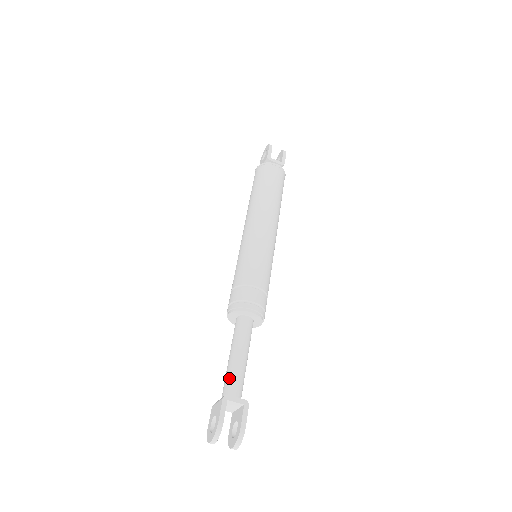
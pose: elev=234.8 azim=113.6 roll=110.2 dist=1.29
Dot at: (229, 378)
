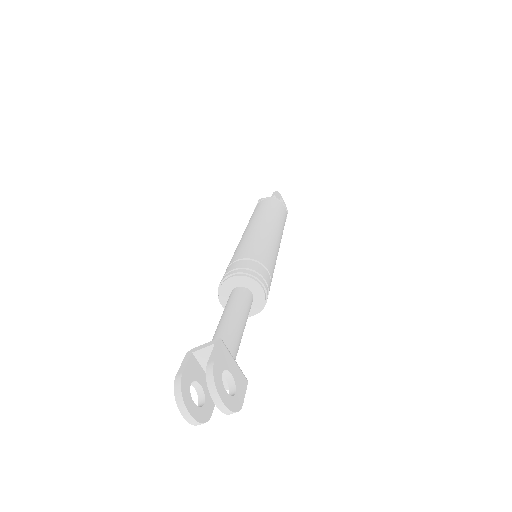
Dot at: occluded
